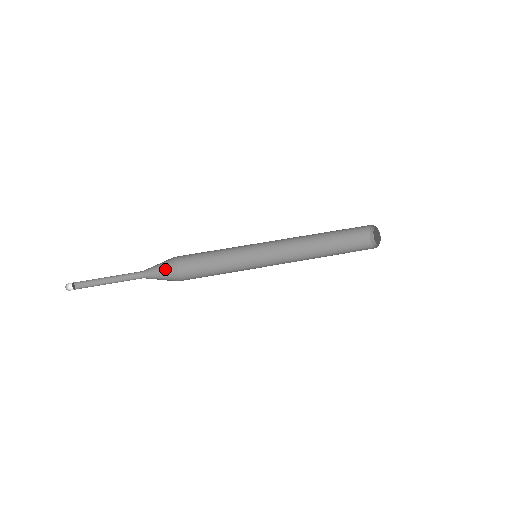
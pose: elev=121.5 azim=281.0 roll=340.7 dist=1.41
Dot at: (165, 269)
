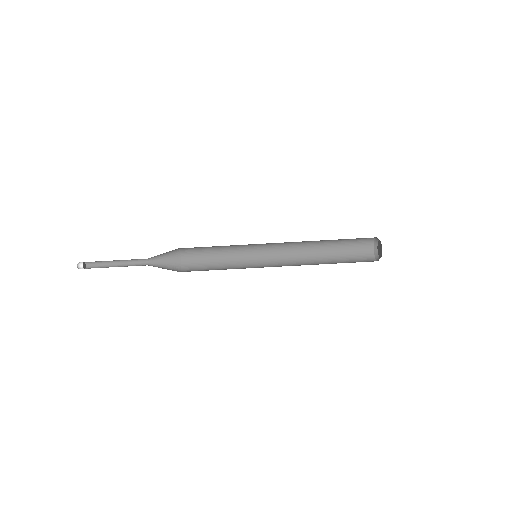
Dot at: (166, 252)
